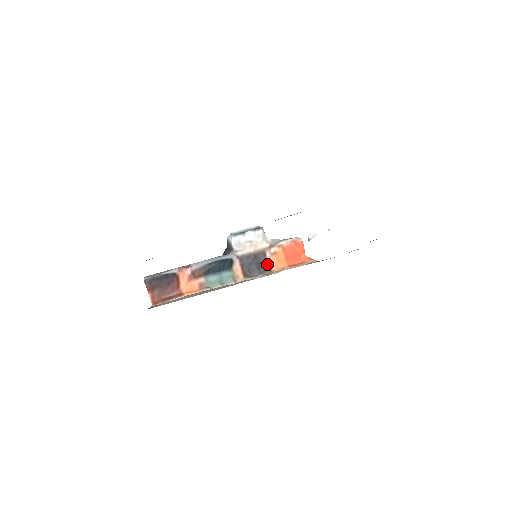
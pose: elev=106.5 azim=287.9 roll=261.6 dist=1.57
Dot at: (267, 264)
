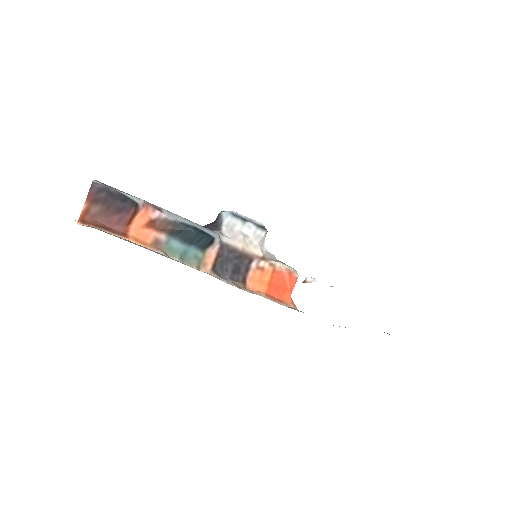
Dot at: (246, 274)
